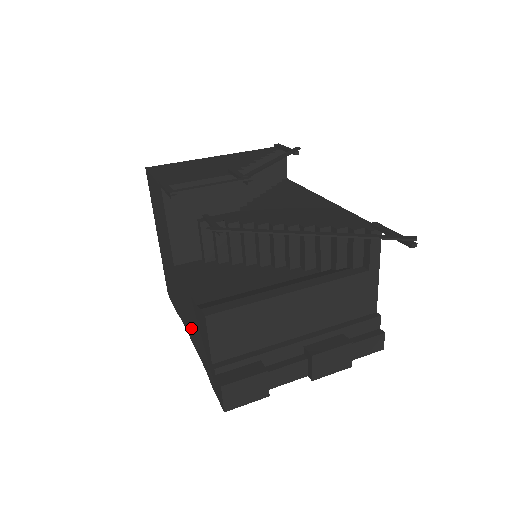
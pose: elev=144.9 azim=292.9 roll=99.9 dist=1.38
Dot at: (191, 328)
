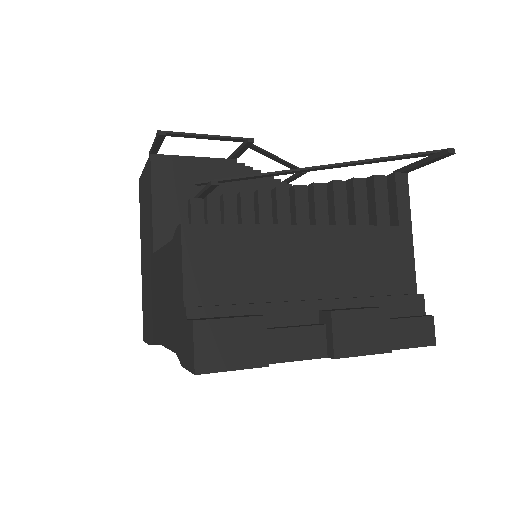
Dot at: (163, 316)
